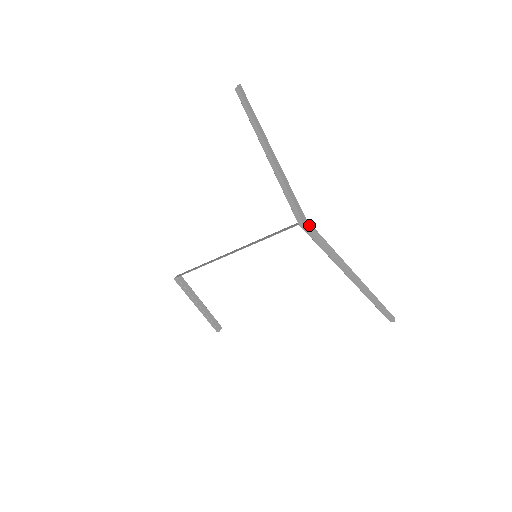
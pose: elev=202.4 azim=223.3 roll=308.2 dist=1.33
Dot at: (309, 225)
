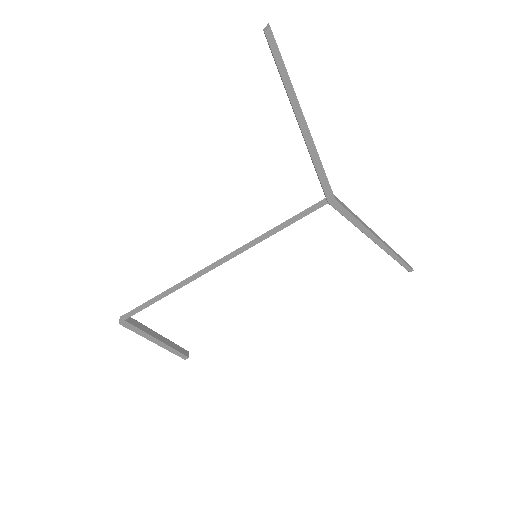
Dot at: (338, 200)
